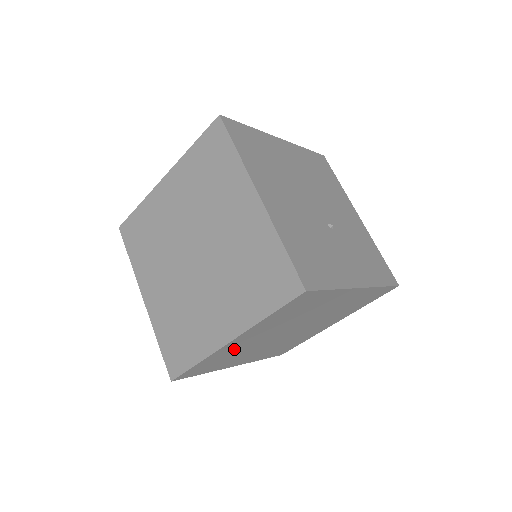
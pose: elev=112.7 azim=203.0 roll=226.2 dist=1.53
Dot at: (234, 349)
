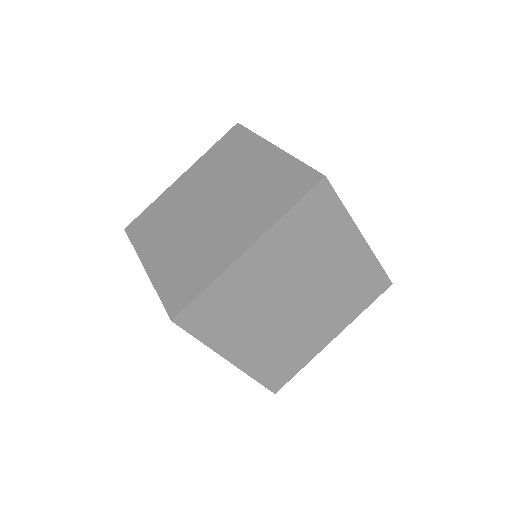
Dot at: (245, 285)
